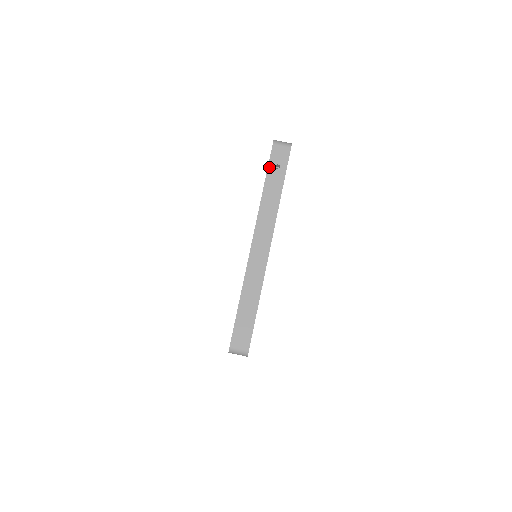
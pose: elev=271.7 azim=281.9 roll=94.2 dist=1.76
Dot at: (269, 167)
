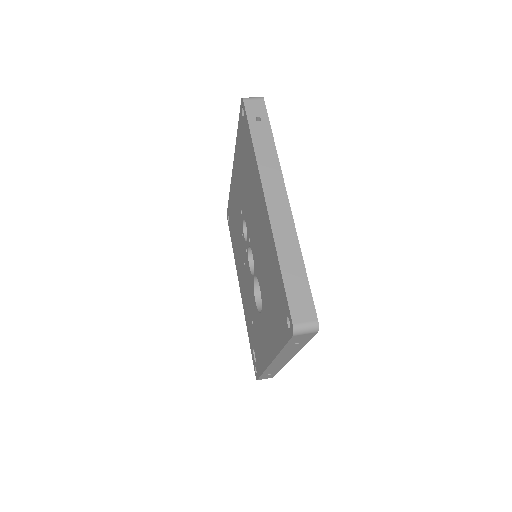
Dot at: (249, 122)
